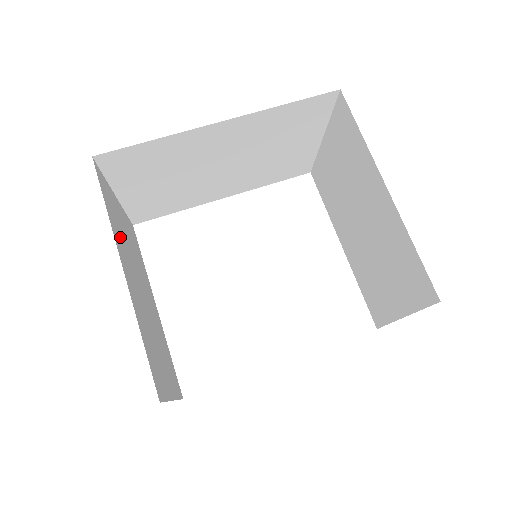
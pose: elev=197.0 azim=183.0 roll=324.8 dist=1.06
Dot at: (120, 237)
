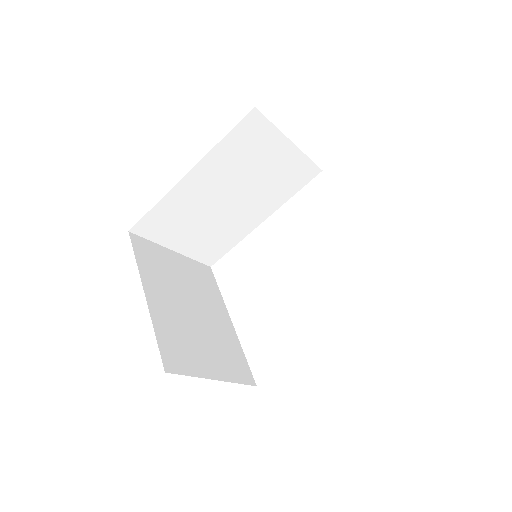
Dot at: (158, 275)
